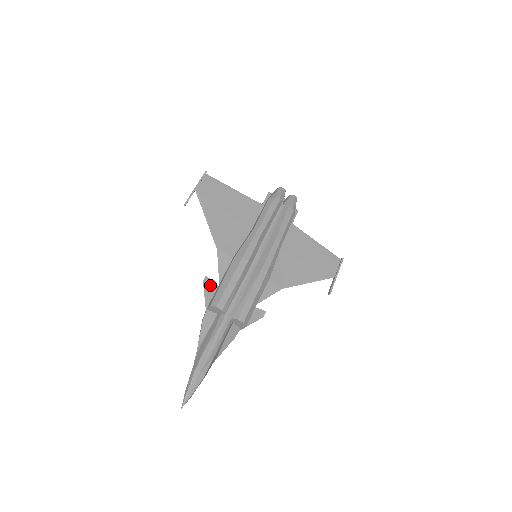
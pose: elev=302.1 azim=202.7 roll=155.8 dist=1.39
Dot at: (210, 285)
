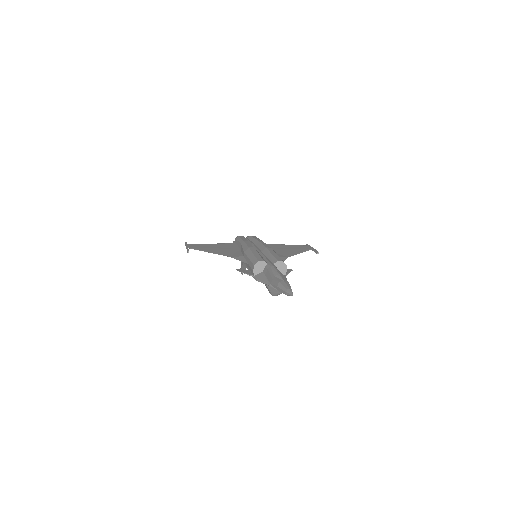
Dot at: (243, 271)
